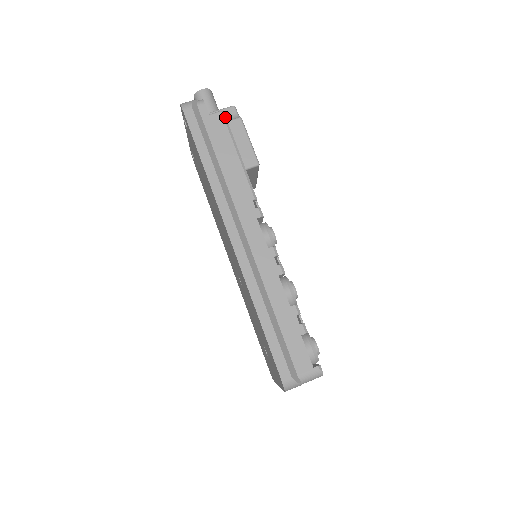
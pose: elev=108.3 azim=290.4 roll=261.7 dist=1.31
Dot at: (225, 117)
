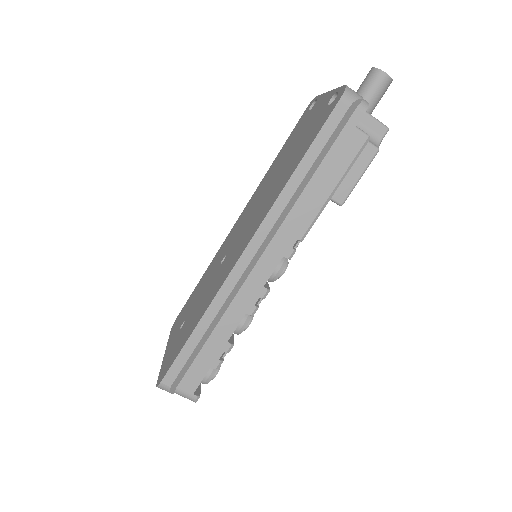
Dot at: (365, 145)
